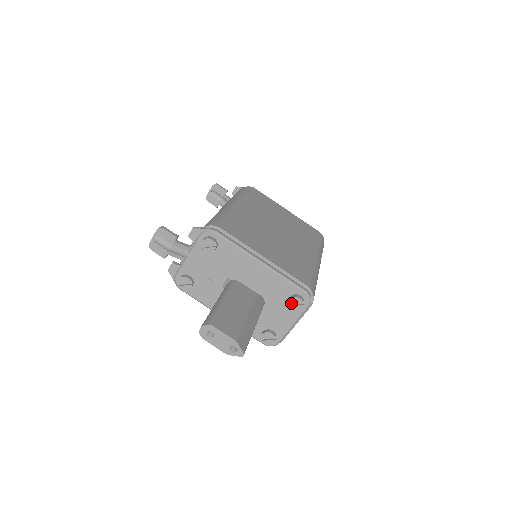
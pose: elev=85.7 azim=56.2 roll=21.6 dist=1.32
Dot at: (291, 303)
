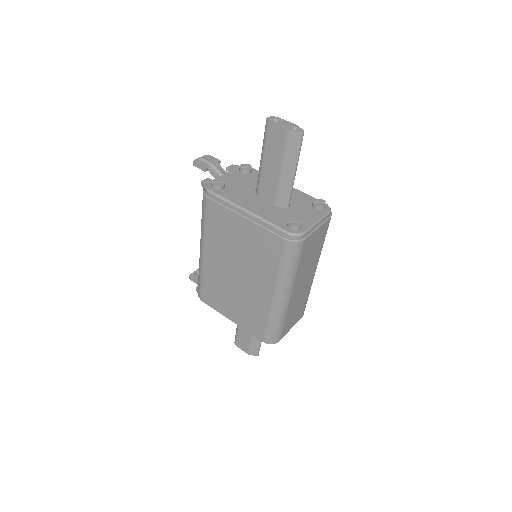
Dot at: (315, 204)
